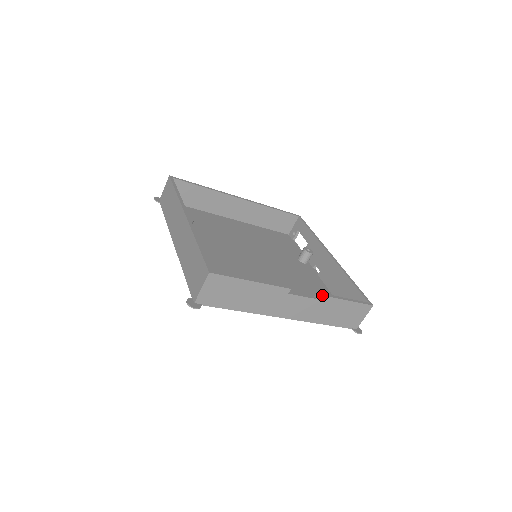
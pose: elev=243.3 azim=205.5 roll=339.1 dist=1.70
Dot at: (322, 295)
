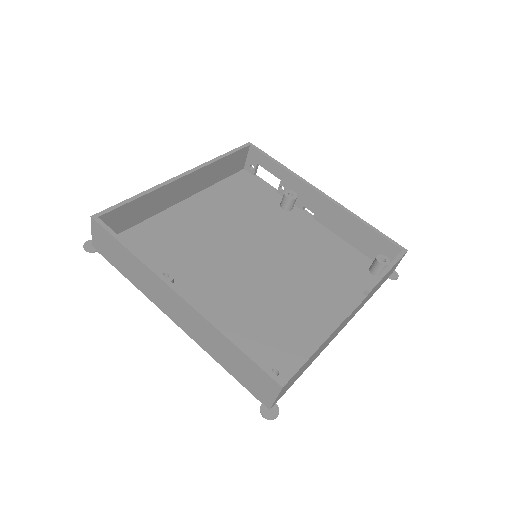
Dot at: (372, 289)
